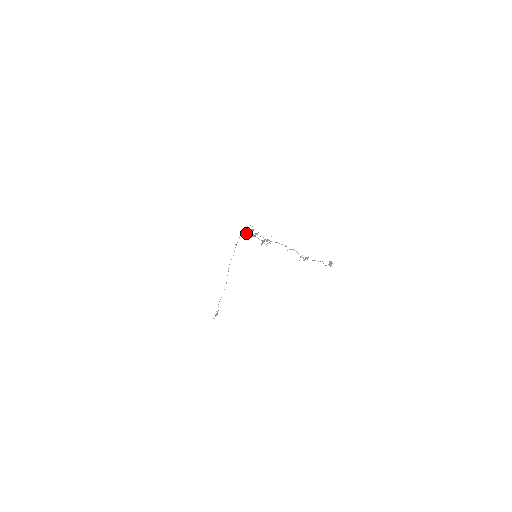
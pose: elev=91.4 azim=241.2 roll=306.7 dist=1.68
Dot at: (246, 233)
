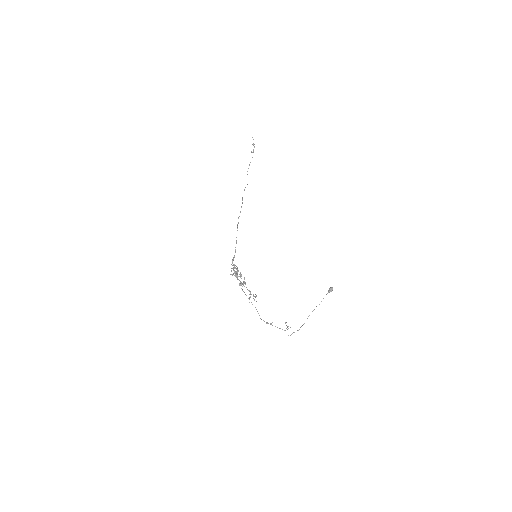
Dot at: occluded
